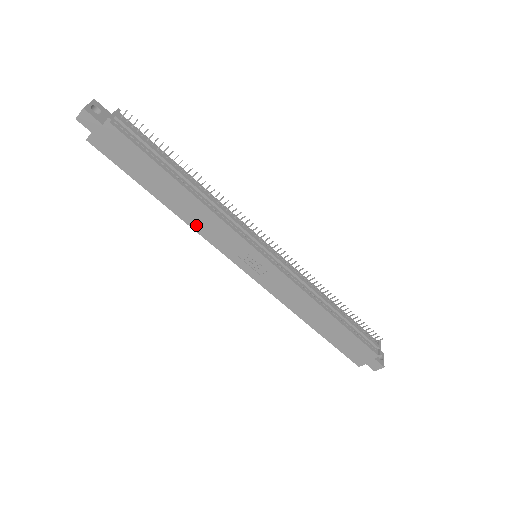
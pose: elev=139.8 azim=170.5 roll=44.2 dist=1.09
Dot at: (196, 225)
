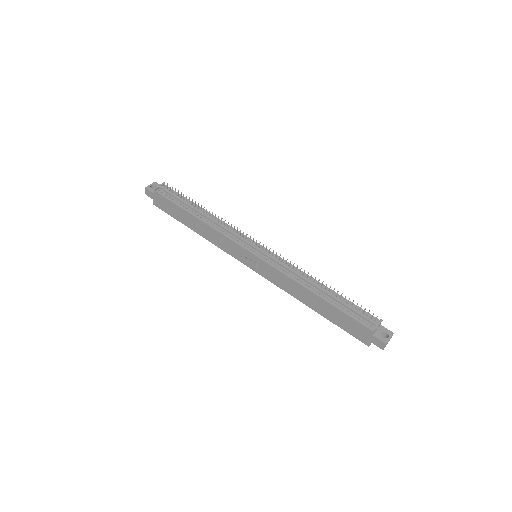
Dot at: (213, 241)
